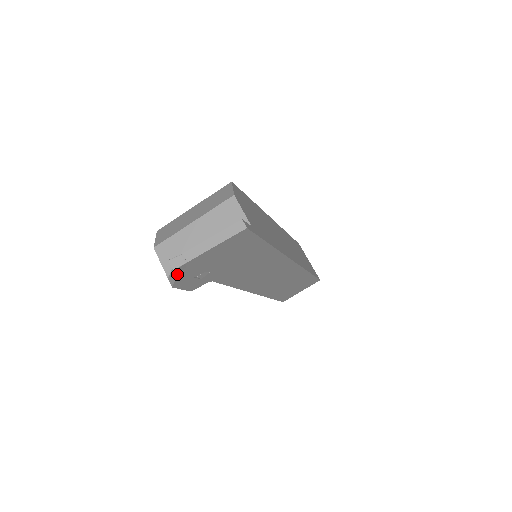
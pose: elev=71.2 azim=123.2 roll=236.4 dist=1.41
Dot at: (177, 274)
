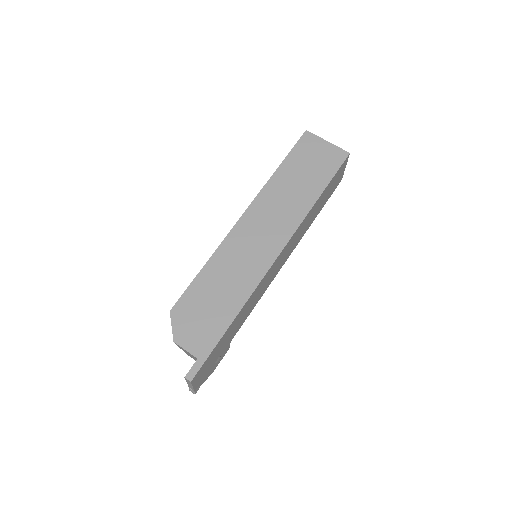
Dot at: occluded
